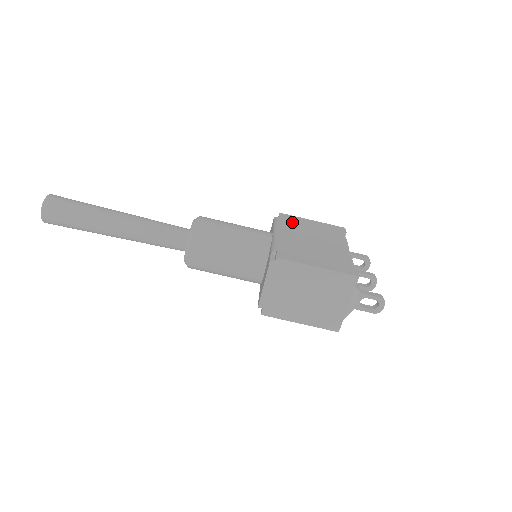
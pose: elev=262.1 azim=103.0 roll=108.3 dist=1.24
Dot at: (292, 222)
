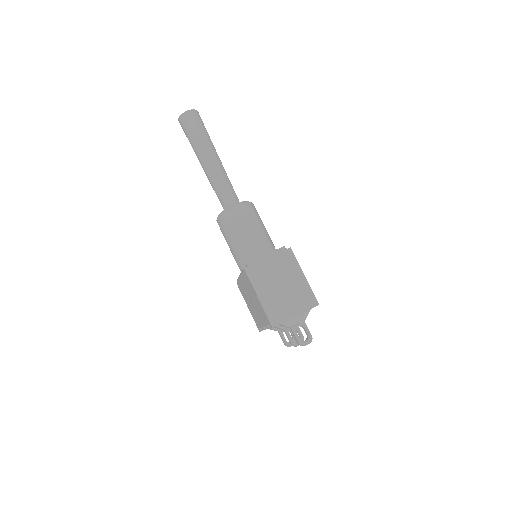
Dot at: occluded
